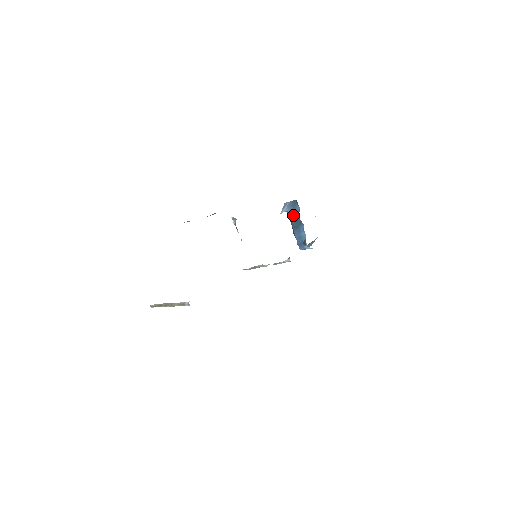
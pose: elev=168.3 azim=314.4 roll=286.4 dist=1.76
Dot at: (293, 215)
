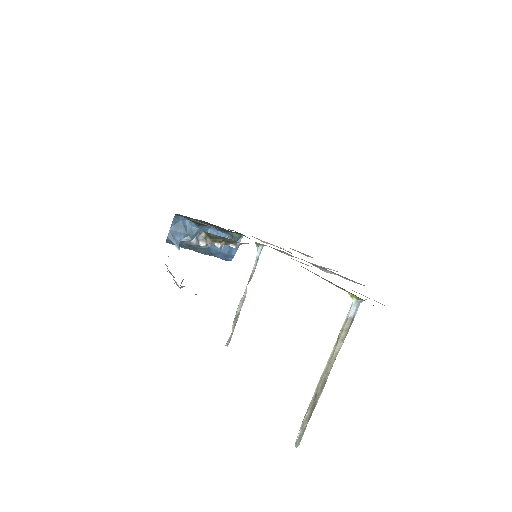
Dot at: (190, 234)
